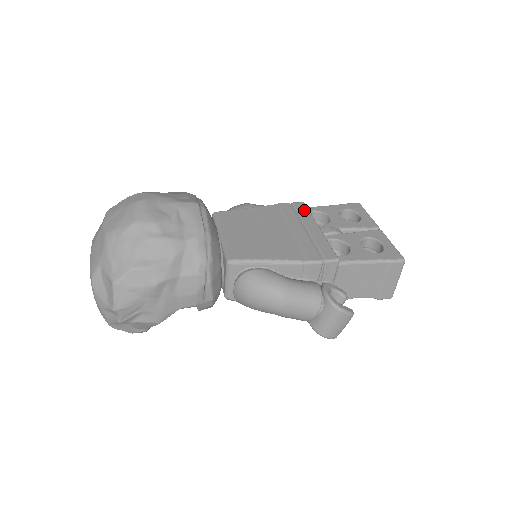
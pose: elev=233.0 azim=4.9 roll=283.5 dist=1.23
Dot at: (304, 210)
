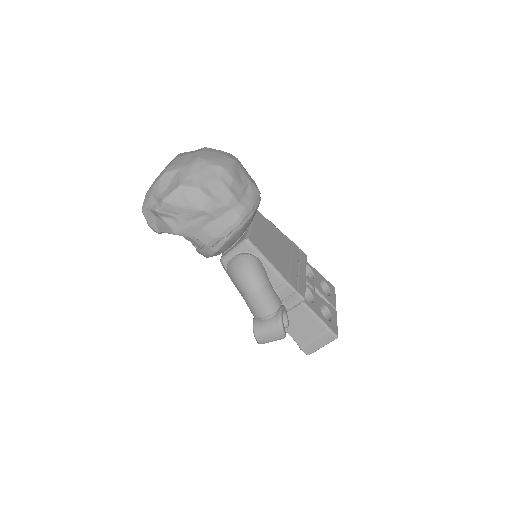
Dot at: (304, 259)
